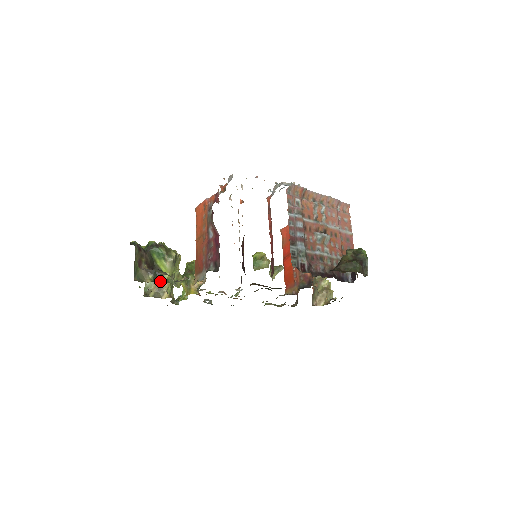
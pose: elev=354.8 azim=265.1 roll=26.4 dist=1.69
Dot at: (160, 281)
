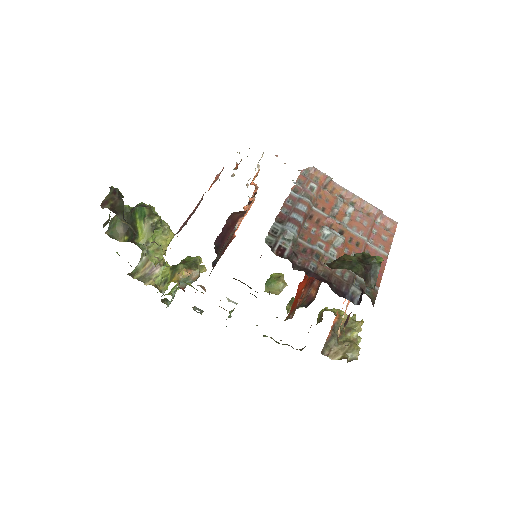
Dot at: (151, 265)
